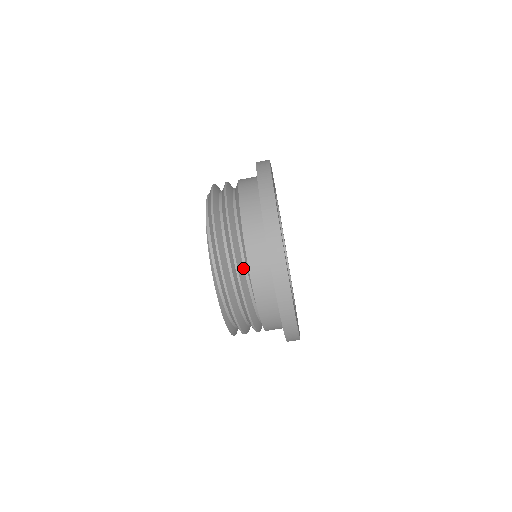
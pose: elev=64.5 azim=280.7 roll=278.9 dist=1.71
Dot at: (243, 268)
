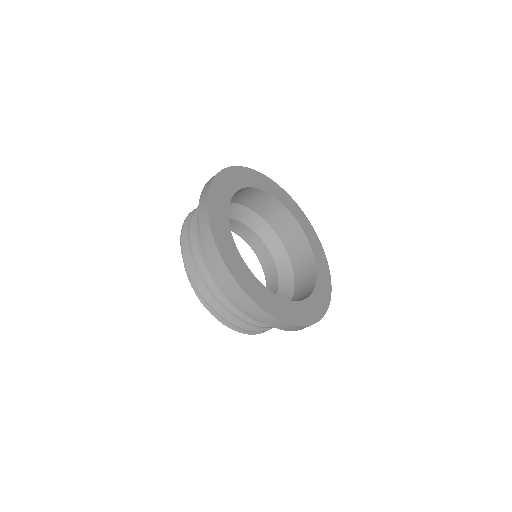
Dot at: occluded
